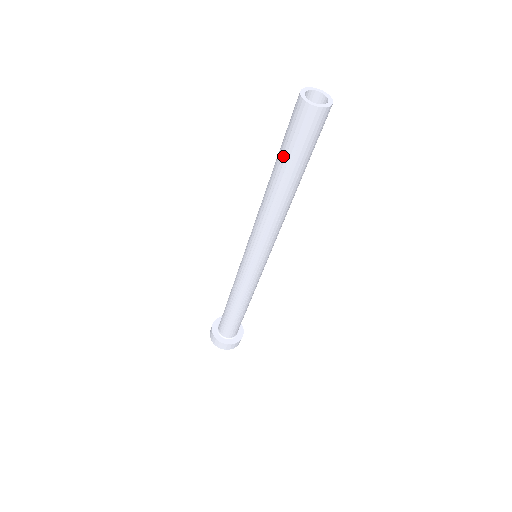
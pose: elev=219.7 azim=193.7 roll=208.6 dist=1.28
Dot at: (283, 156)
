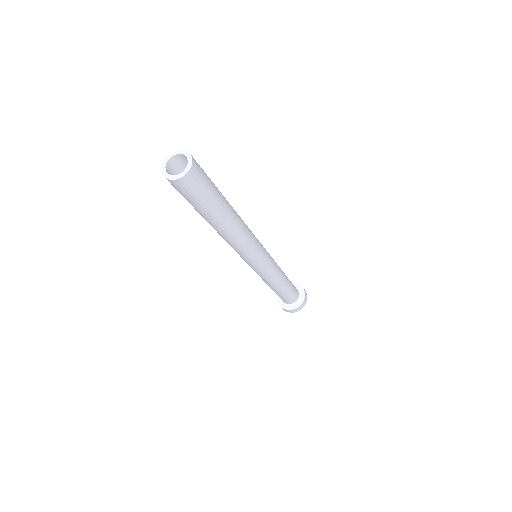
Dot at: occluded
